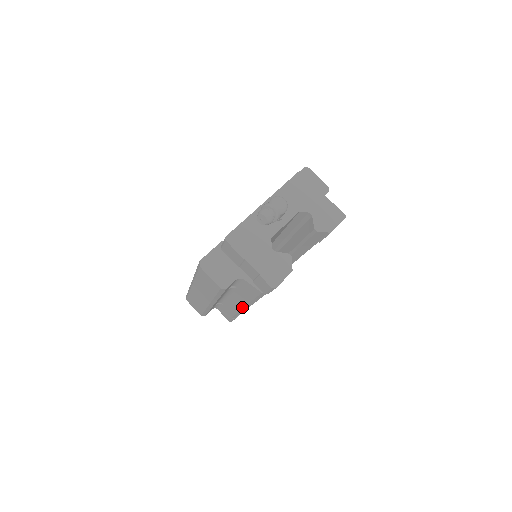
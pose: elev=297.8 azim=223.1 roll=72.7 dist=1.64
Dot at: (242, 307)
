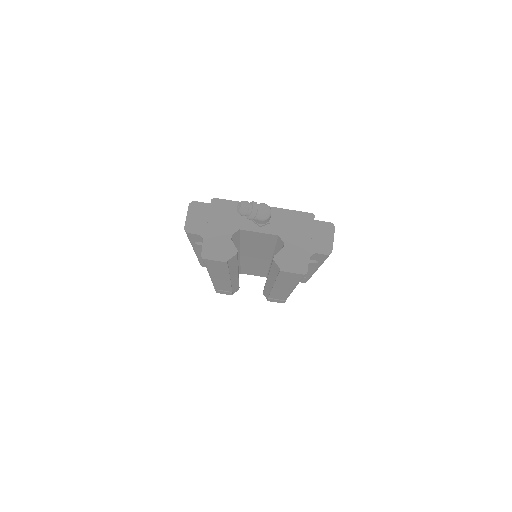
Dot at: occluded
